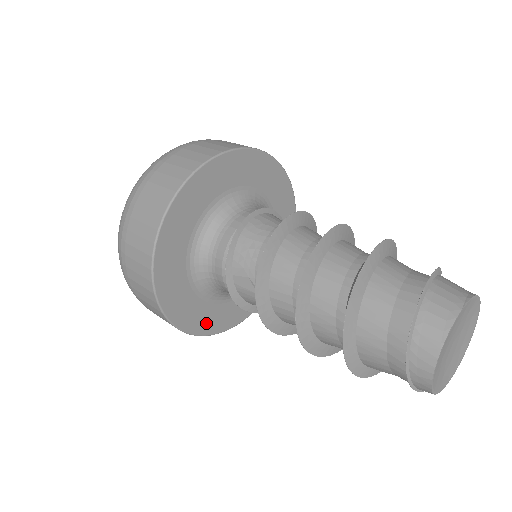
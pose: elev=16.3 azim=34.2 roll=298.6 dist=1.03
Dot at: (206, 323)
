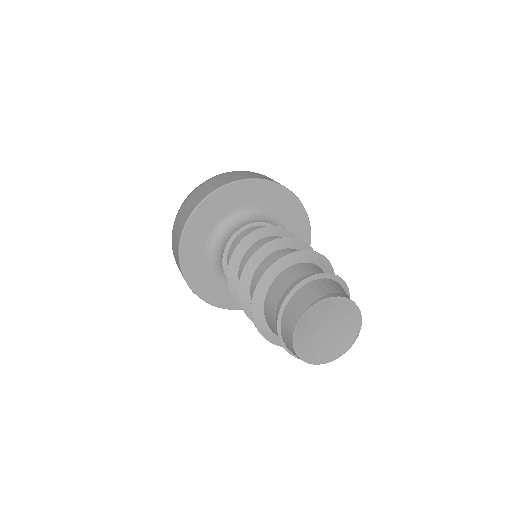
Dot at: occluded
